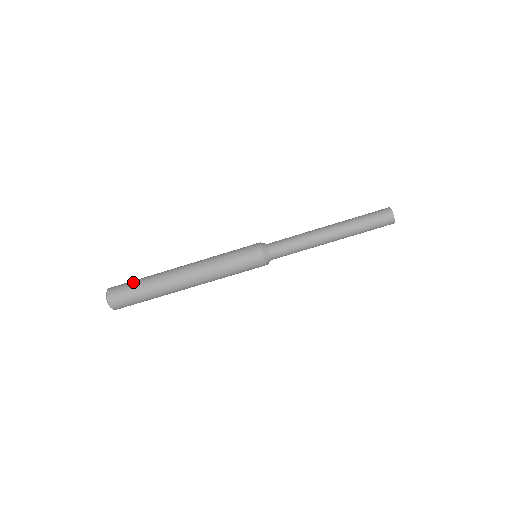
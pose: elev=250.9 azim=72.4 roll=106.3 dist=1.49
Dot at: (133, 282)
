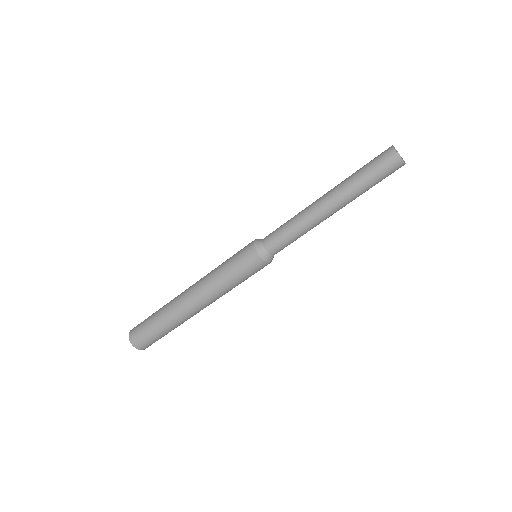
Dot at: (149, 328)
